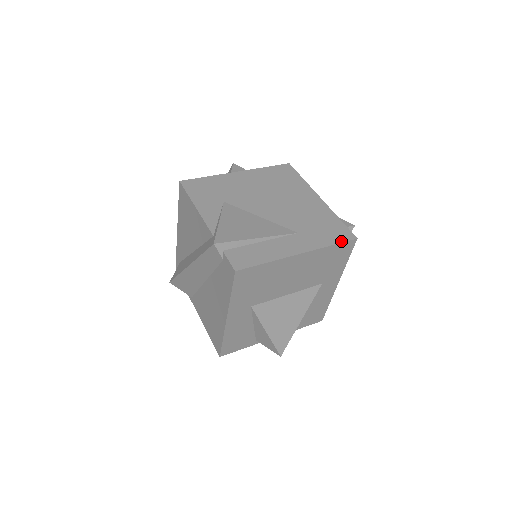
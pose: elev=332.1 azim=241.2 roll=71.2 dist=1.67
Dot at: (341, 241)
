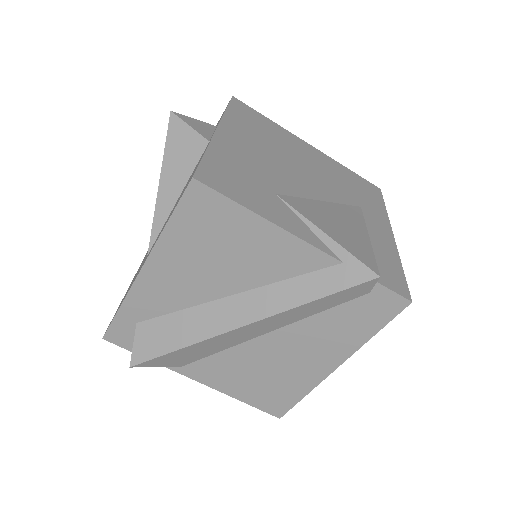
Dot at: (382, 199)
